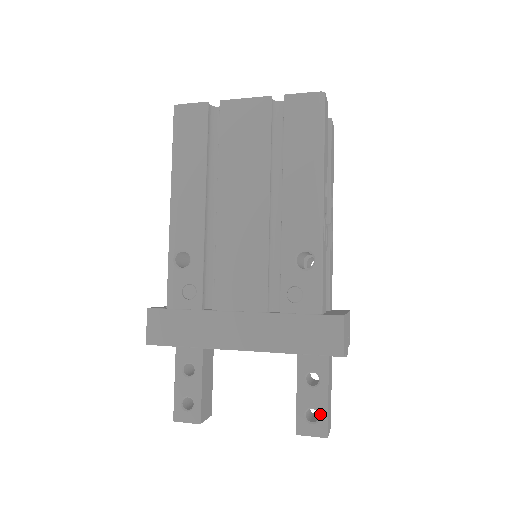
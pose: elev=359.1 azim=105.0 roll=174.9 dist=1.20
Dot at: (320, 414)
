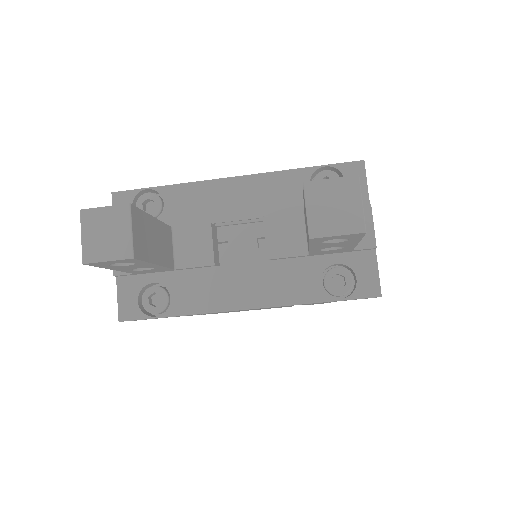
Dot at: occluded
